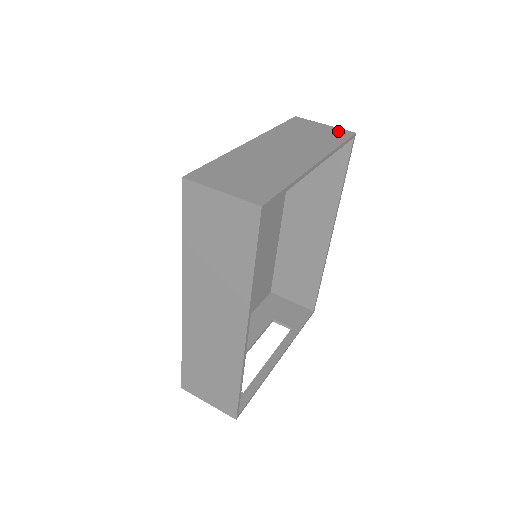
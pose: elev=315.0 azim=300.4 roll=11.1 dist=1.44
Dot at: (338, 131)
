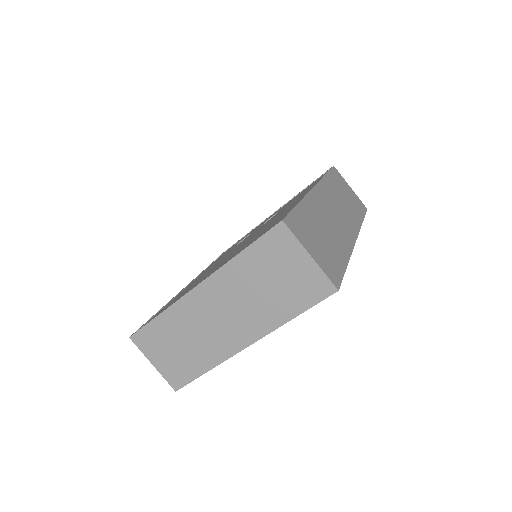
Dot at: (315, 282)
